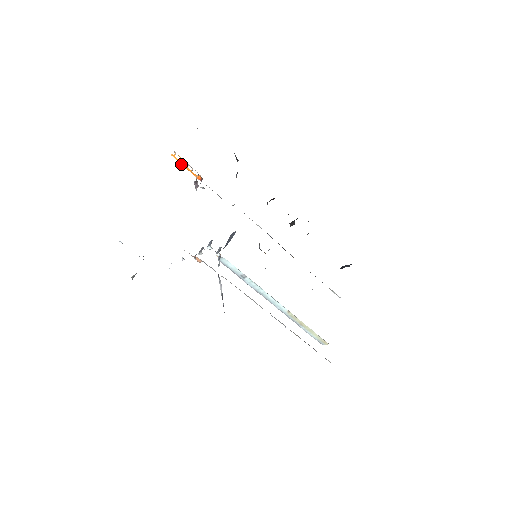
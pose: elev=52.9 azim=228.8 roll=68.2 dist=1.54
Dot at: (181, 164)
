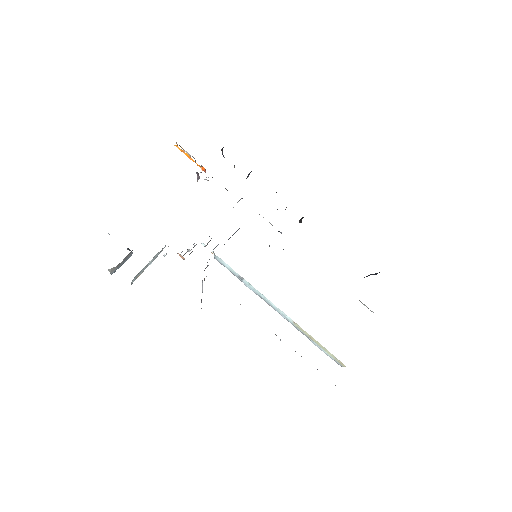
Dot at: occluded
